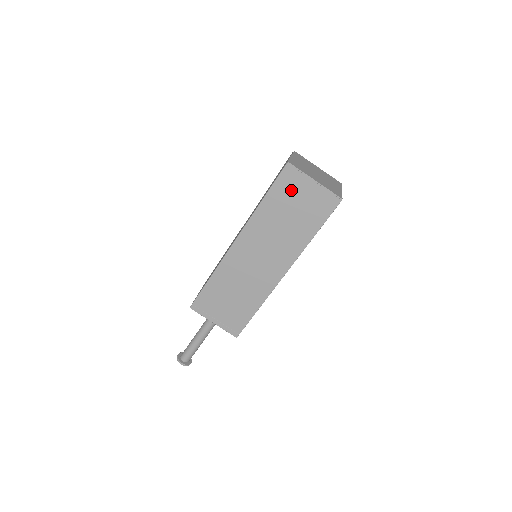
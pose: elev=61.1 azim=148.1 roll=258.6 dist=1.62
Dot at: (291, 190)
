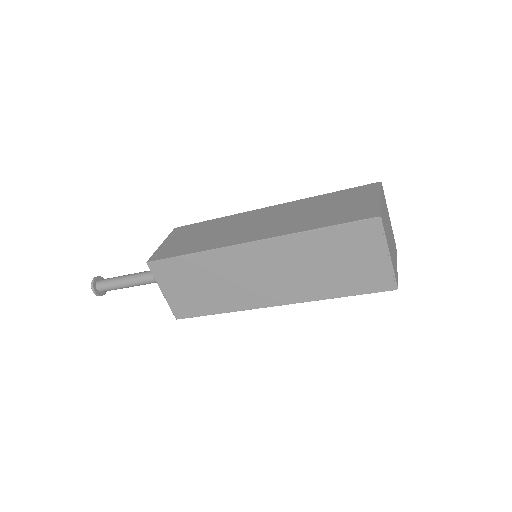
Dot at: (357, 243)
